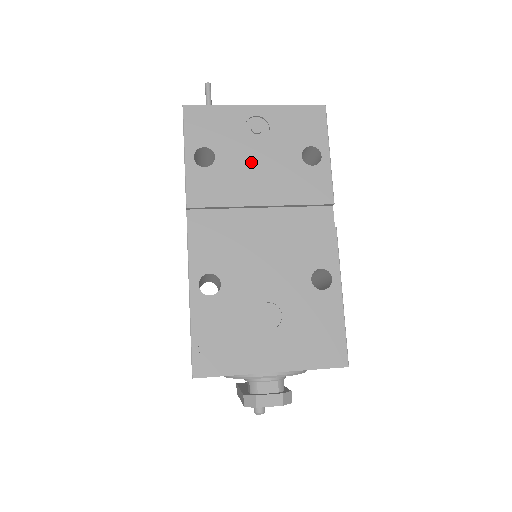
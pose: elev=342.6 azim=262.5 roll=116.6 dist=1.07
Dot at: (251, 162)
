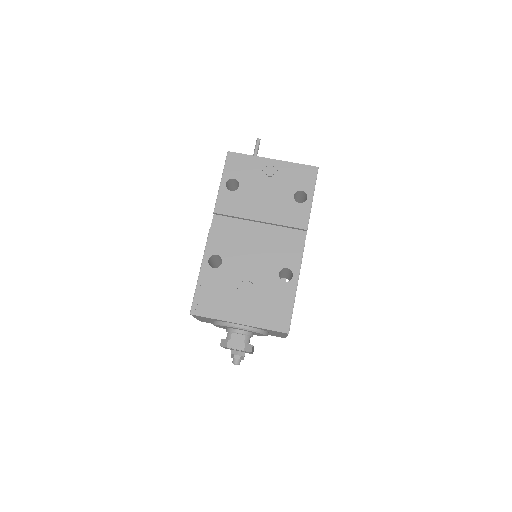
Dot at: (260, 193)
